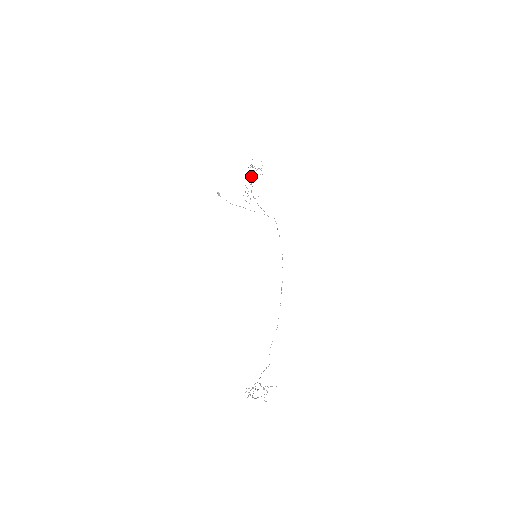
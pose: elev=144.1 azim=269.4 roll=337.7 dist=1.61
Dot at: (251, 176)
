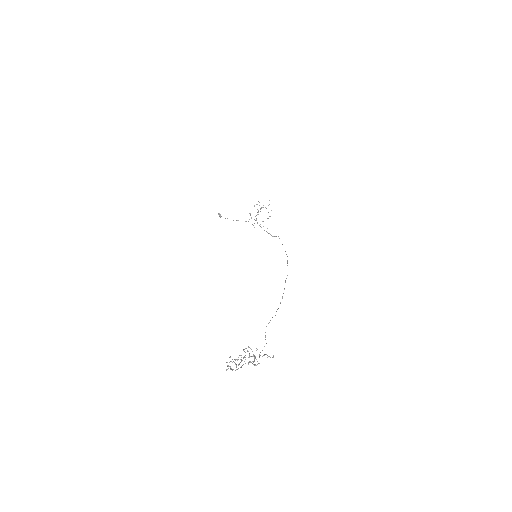
Dot at: (257, 212)
